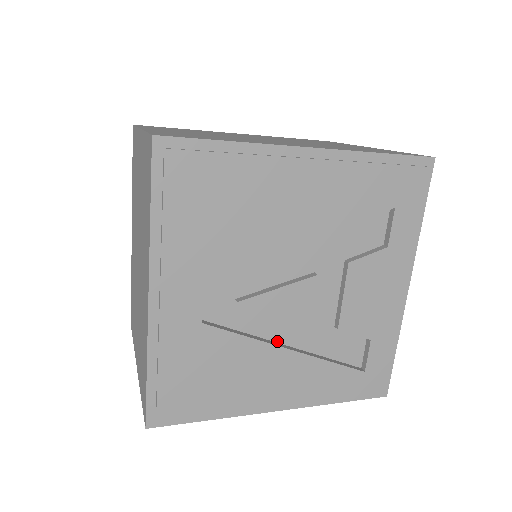
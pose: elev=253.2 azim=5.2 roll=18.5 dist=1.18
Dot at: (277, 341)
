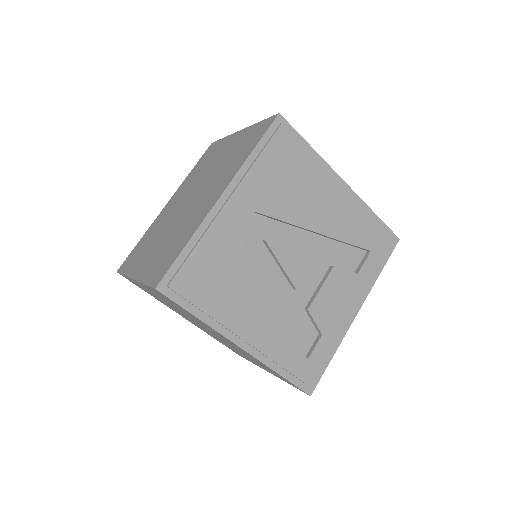
Dot at: (268, 291)
